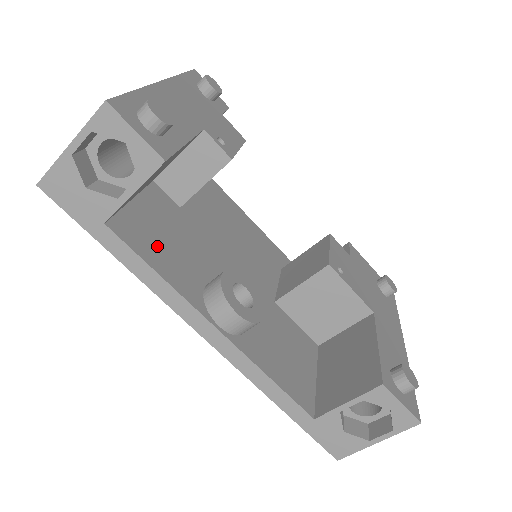
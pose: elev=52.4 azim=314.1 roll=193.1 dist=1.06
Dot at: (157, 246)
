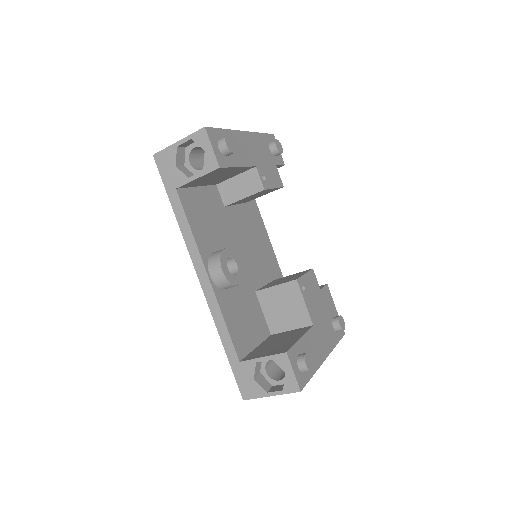
Dot at: (198, 216)
